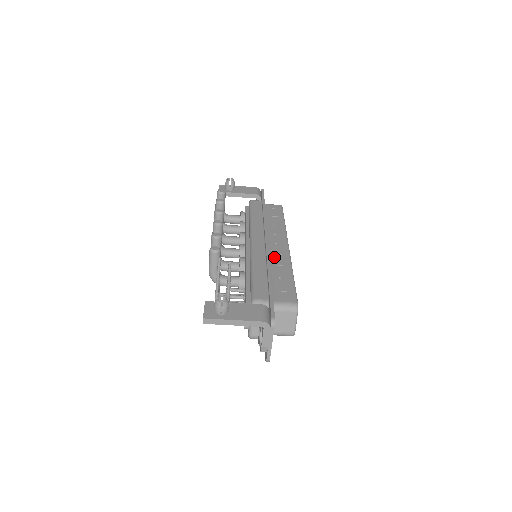
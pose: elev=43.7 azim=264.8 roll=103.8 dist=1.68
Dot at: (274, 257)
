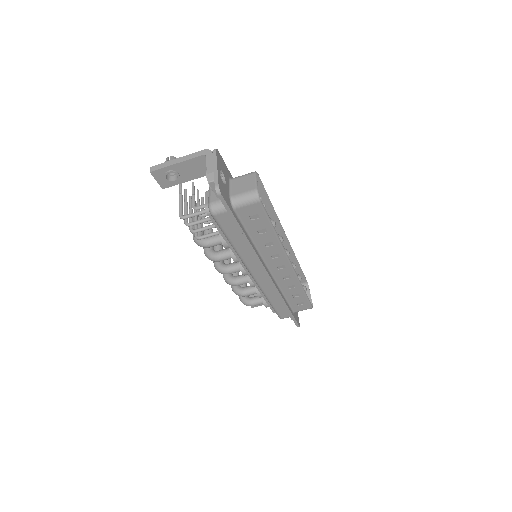
Dot at: occluded
